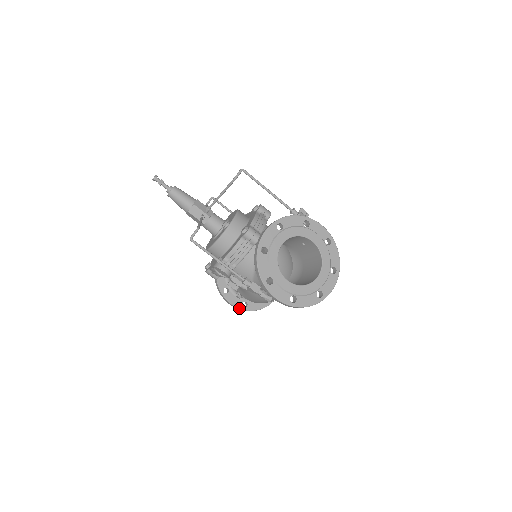
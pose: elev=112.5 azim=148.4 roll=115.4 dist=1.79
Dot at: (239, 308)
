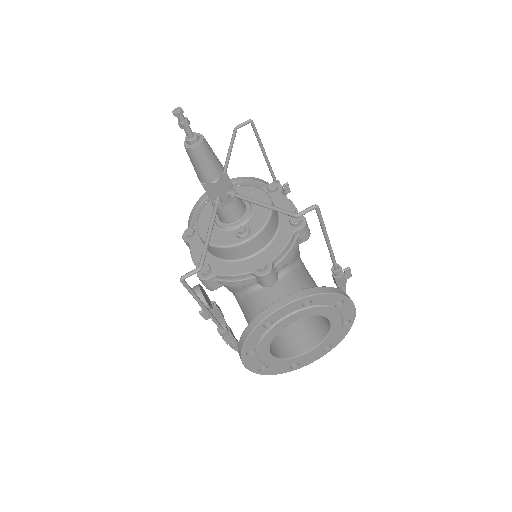
Dot at: occluded
